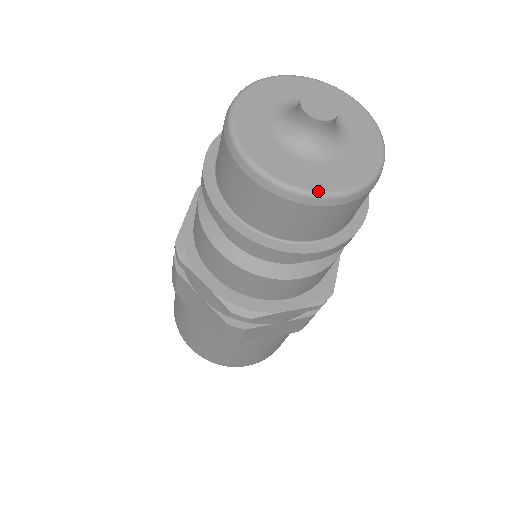
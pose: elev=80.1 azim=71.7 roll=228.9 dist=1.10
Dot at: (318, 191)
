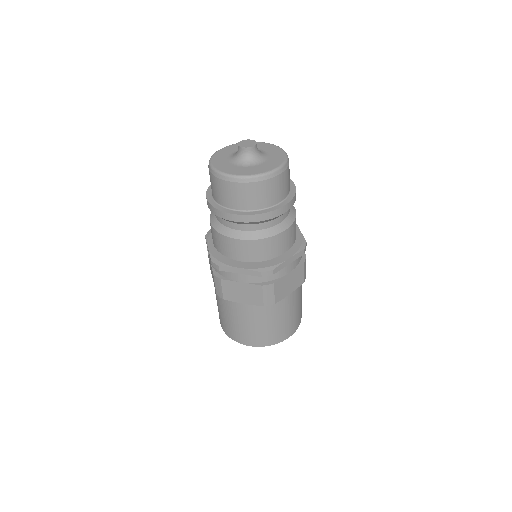
Dot at: (267, 171)
